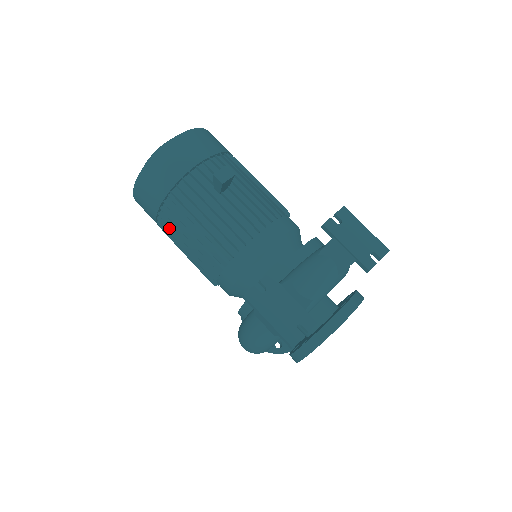
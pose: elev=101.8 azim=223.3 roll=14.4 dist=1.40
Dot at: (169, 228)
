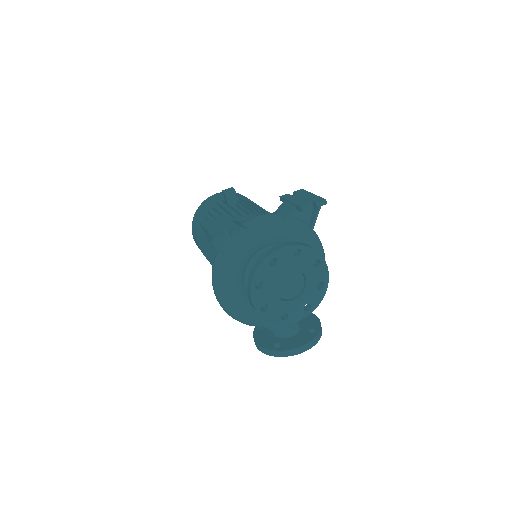
Dot at: (203, 244)
